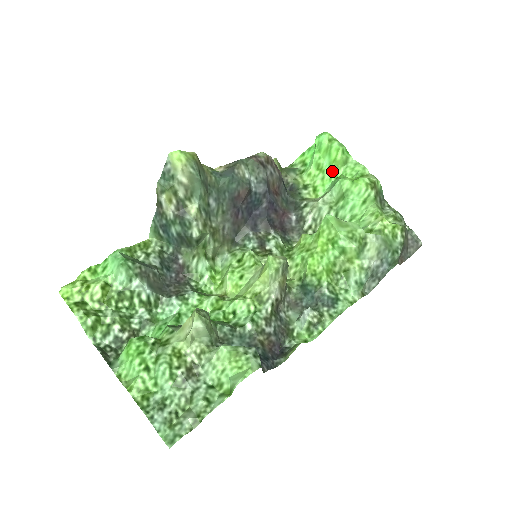
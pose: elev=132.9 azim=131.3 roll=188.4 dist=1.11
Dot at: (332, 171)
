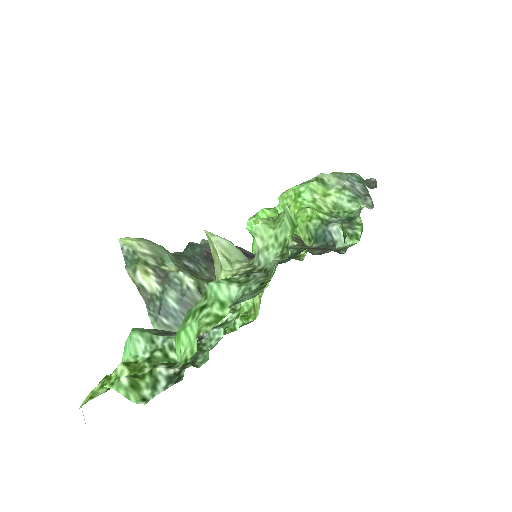
Dot at: occluded
